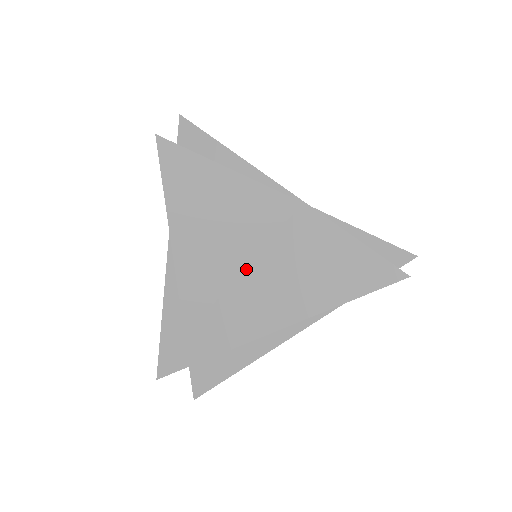
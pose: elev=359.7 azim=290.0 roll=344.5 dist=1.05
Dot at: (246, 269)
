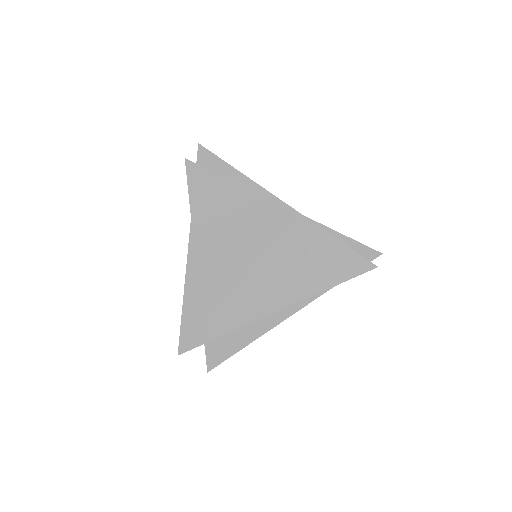
Dot at: (252, 264)
